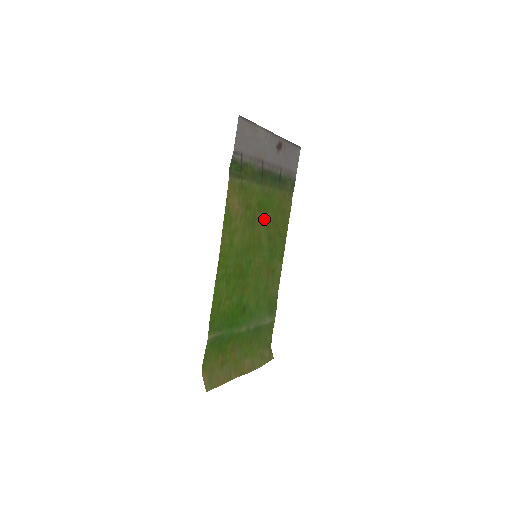
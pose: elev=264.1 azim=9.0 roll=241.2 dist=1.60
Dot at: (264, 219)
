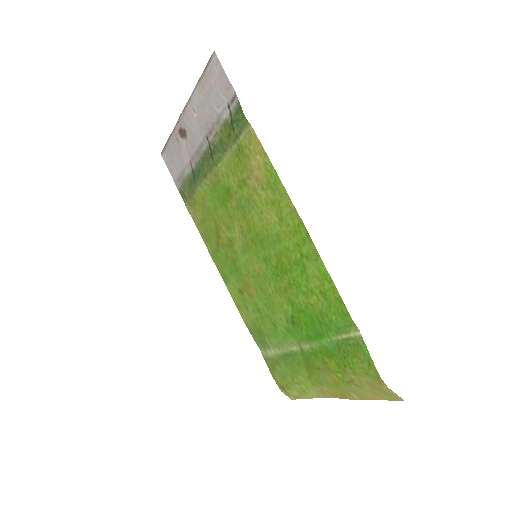
Dot at: (229, 214)
